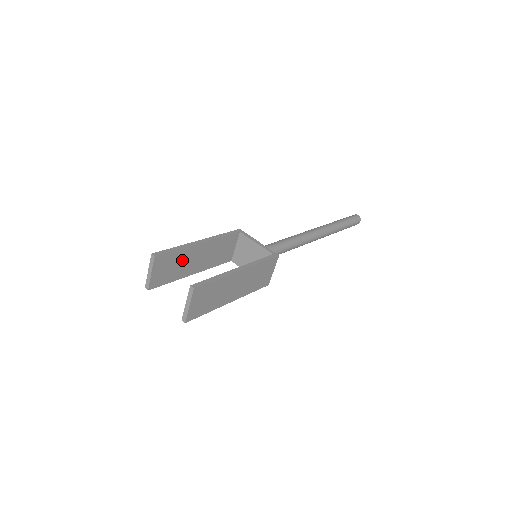
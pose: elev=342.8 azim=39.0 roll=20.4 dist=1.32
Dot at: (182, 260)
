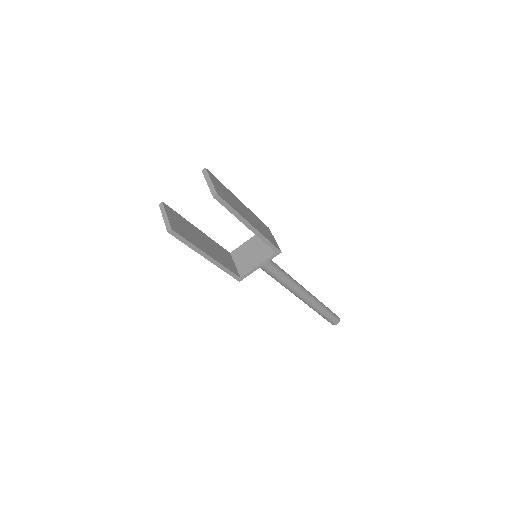
Dot at: (190, 230)
